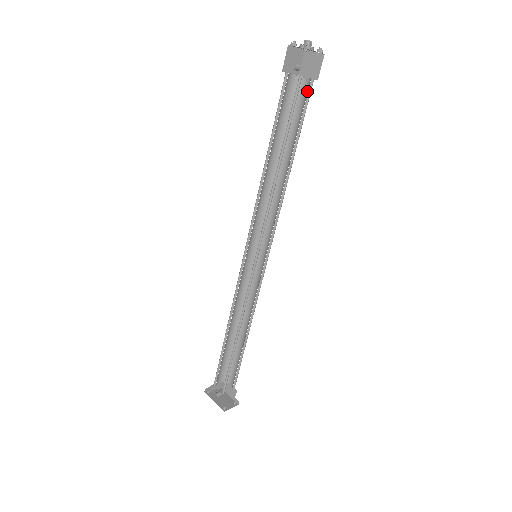
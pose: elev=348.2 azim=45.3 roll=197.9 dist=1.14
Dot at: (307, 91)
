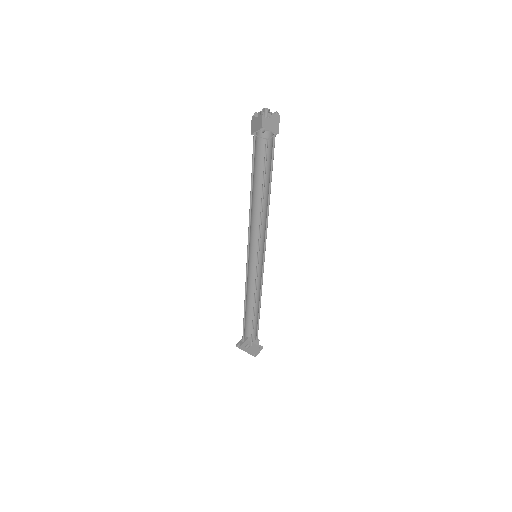
Dot at: (272, 142)
